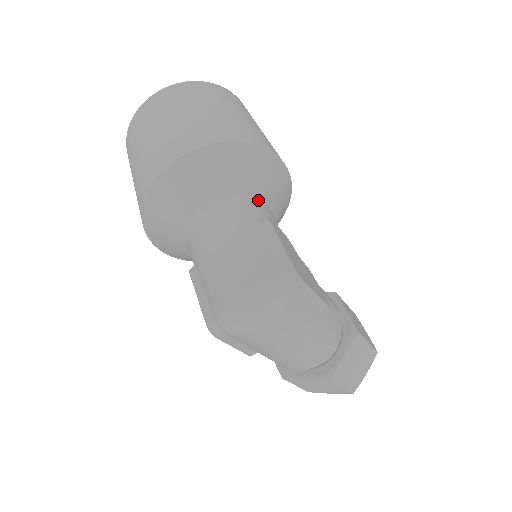
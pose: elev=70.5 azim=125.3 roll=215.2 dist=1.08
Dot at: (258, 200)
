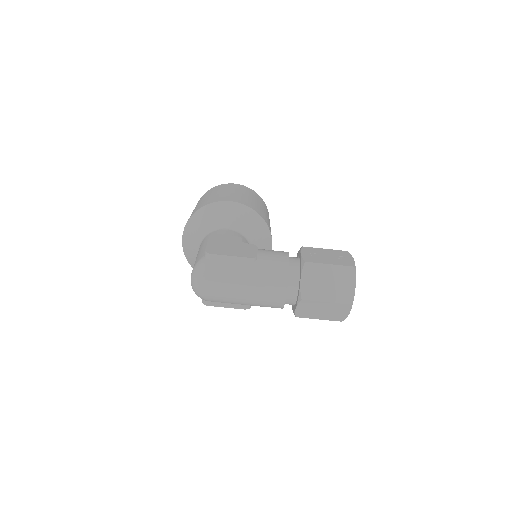
Dot at: (218, 229)
